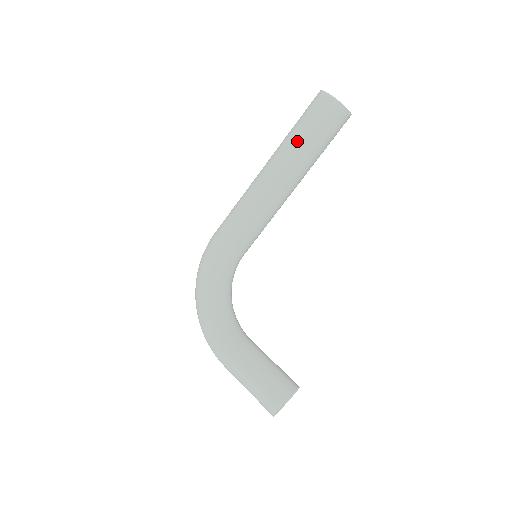
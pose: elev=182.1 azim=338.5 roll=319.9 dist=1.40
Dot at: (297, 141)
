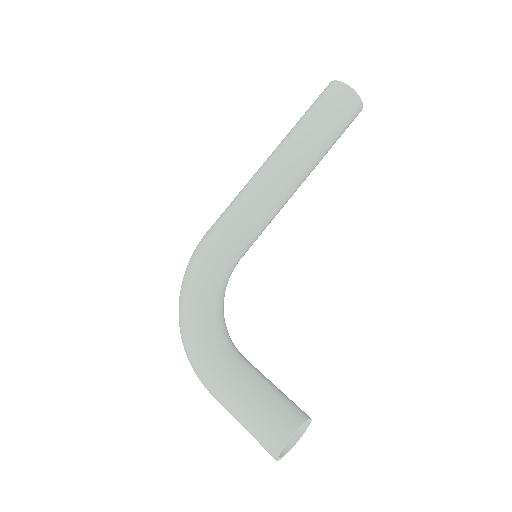
Dot at: (306, 126)
